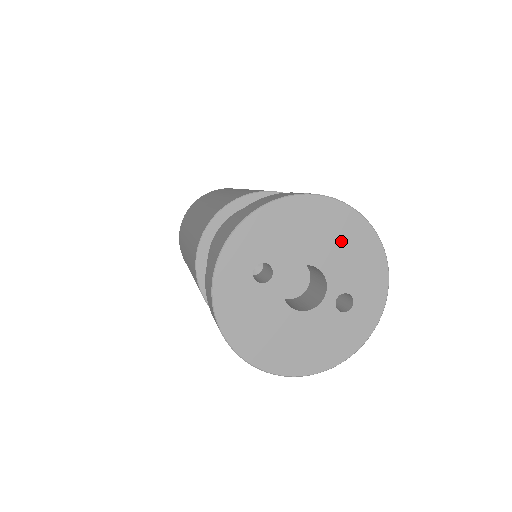
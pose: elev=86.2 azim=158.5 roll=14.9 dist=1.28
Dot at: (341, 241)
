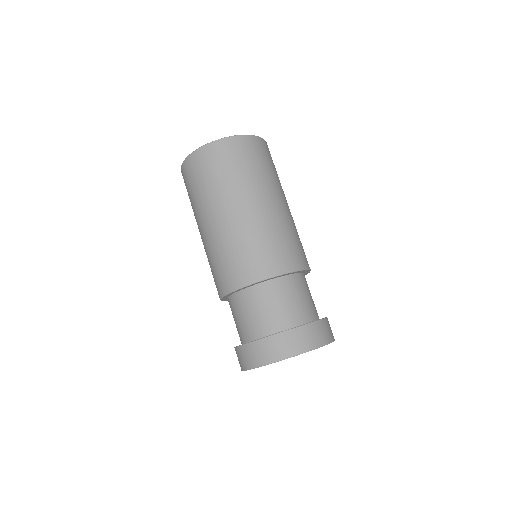
Dot at: occluded
